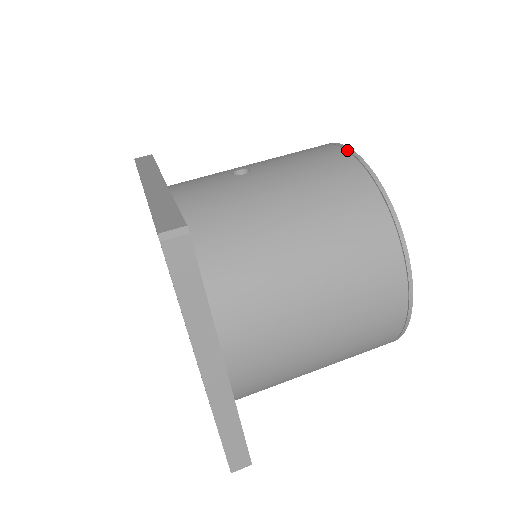
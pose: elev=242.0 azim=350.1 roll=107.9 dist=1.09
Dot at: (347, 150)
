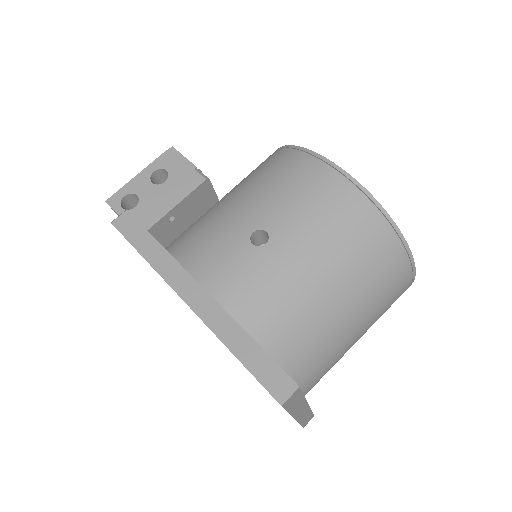
Dot at: (347, 178)
